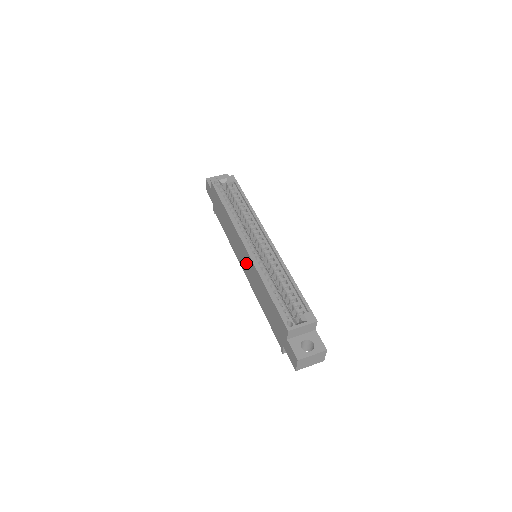
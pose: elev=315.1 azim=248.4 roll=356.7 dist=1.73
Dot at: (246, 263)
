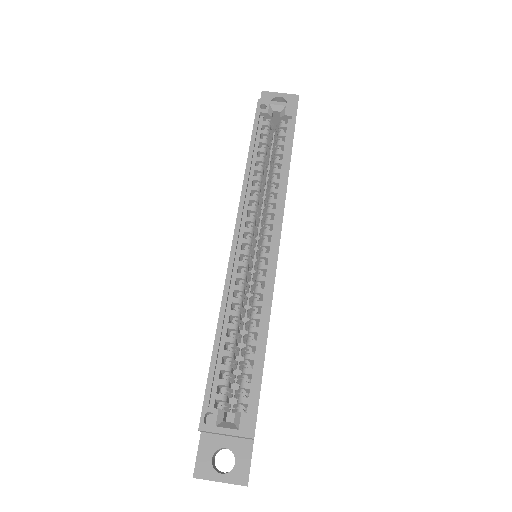
Dot at: occluded
